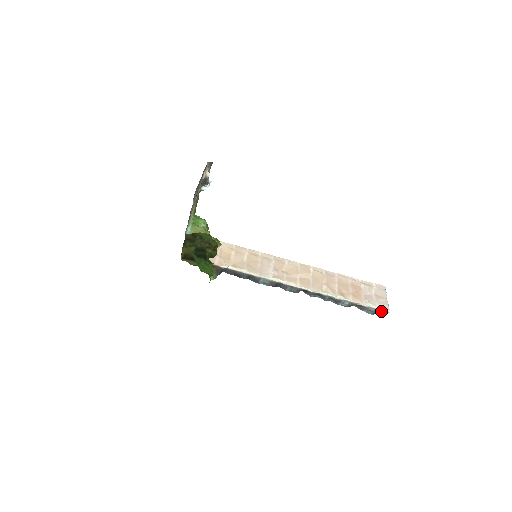
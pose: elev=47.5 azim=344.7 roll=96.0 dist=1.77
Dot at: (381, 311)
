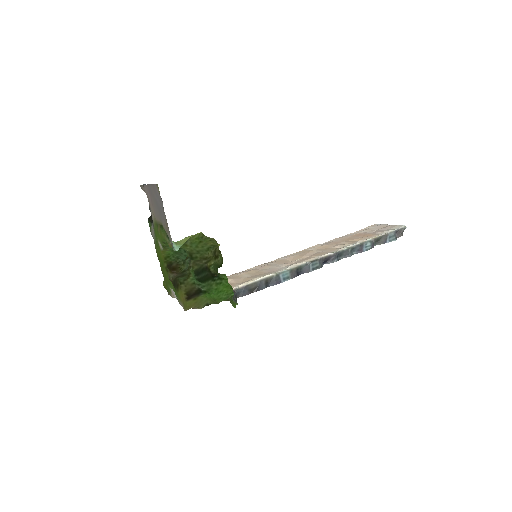
Dot at: (399, 232)
